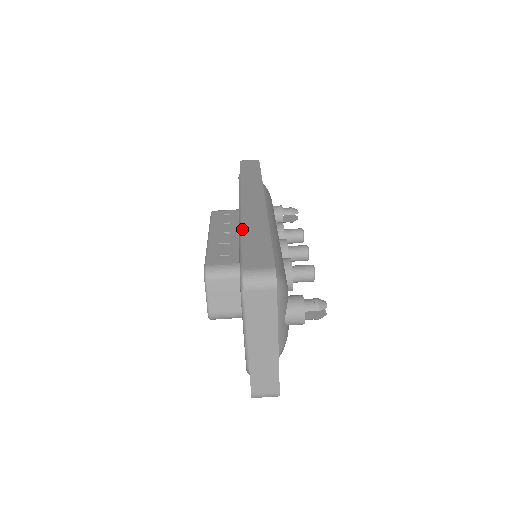
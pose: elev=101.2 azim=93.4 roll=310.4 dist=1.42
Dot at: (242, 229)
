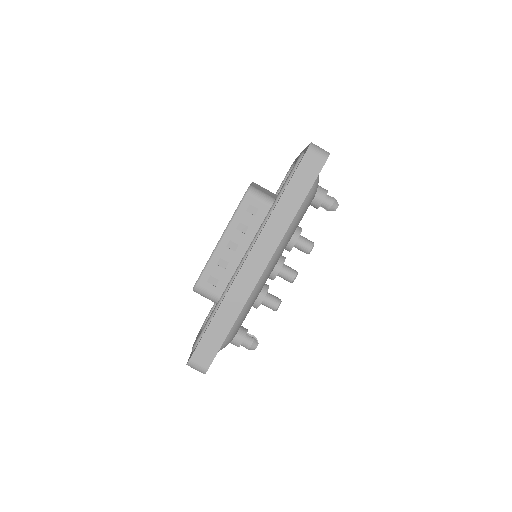
Dot at: (218, 309)
